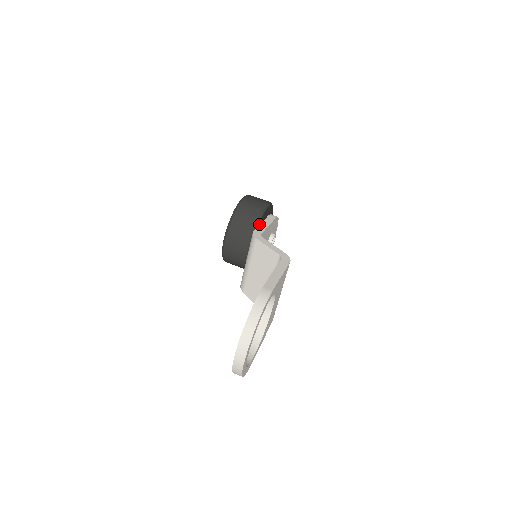
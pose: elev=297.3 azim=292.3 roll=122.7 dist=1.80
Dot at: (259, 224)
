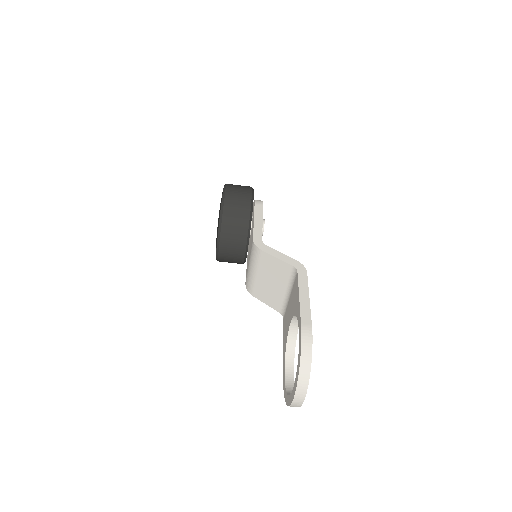
Dot at: occluded
